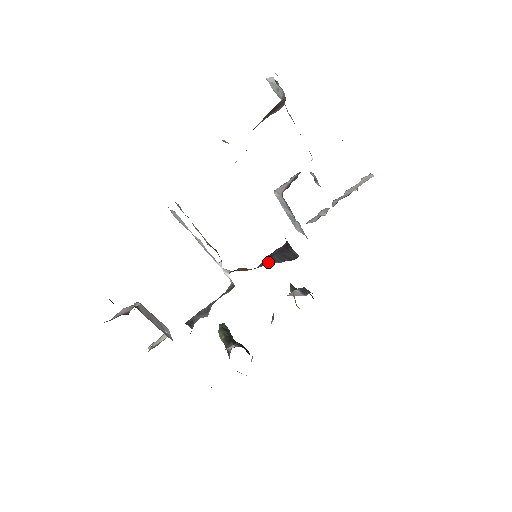
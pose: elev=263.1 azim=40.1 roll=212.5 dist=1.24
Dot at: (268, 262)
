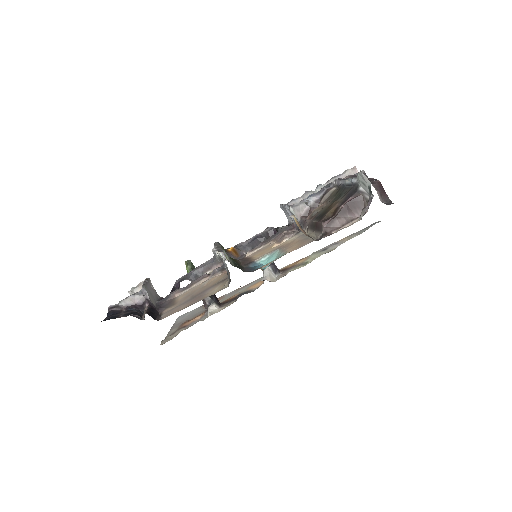
Dot at: occluded
